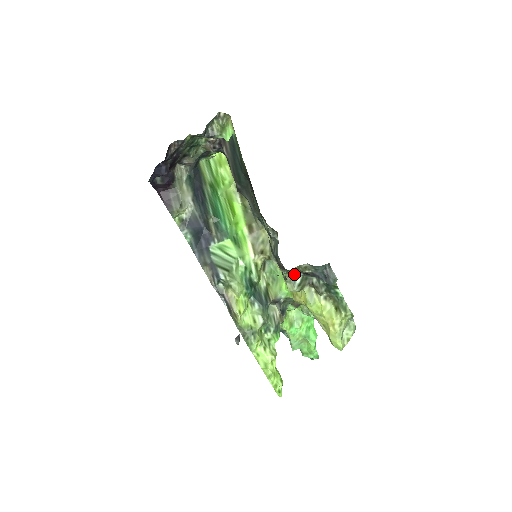
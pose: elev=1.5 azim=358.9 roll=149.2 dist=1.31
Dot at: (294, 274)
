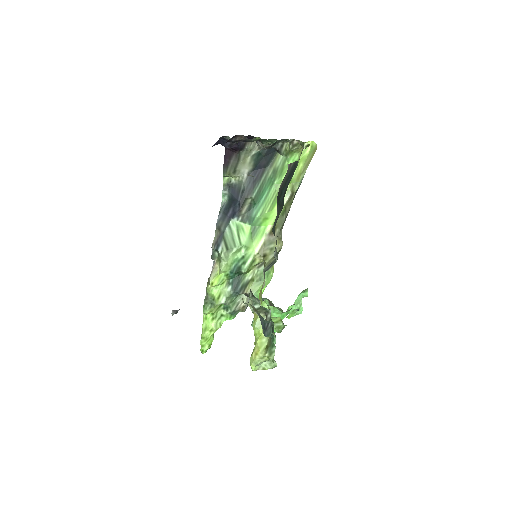
Dot at: (248, 304)
